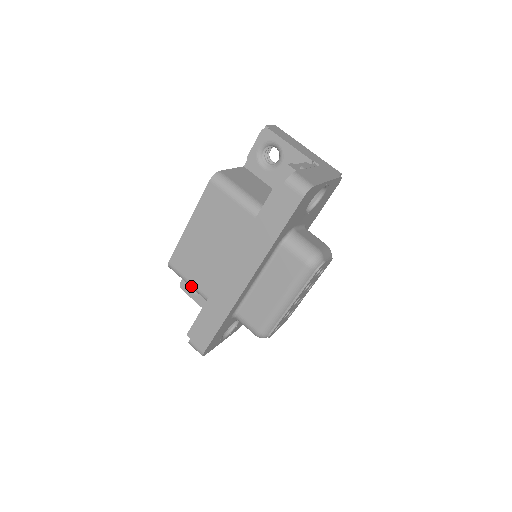
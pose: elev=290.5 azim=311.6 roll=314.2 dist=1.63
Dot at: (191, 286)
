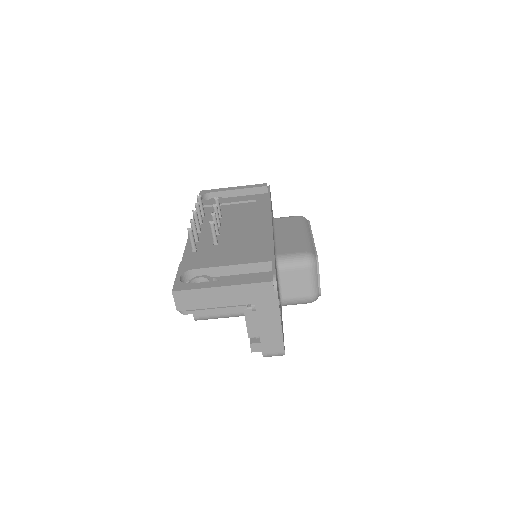
Dot at: occluded
